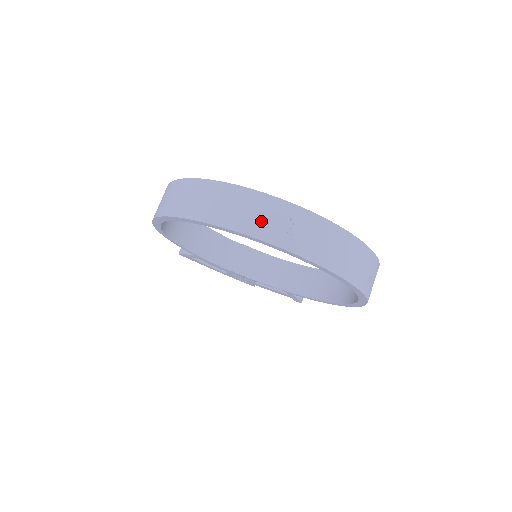
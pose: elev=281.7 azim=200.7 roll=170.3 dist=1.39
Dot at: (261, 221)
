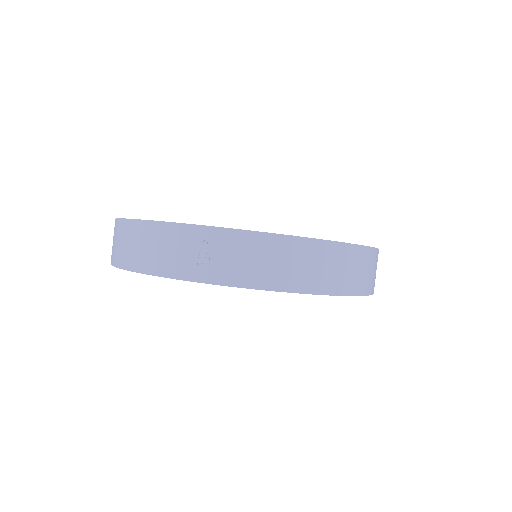
Dot at: (173, 257)
